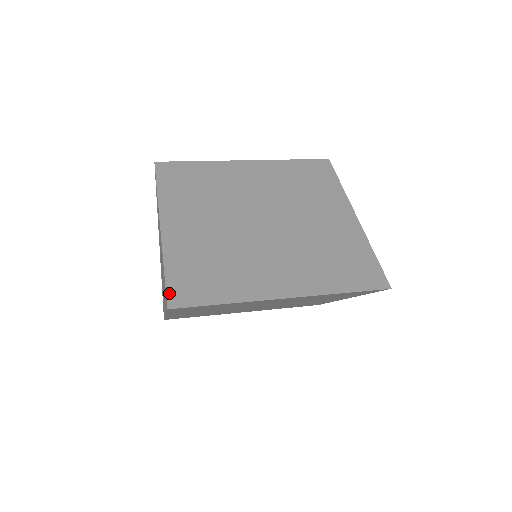
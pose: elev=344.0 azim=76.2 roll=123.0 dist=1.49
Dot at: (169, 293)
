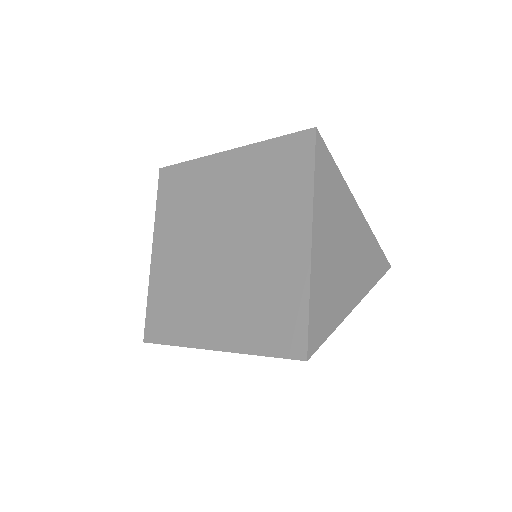
Dot at: (146, 327)
